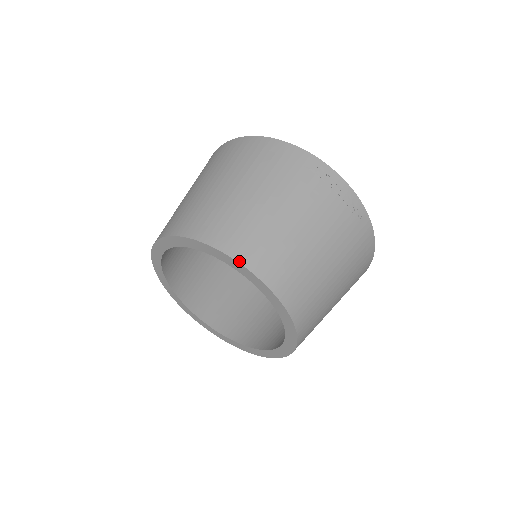
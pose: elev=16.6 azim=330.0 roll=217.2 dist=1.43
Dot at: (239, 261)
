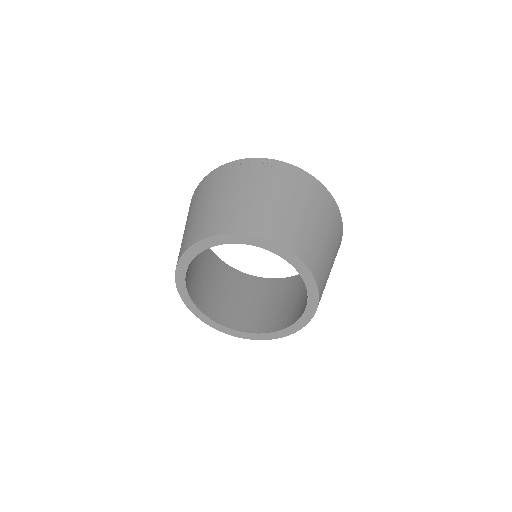
Dot at: (204, 238)
